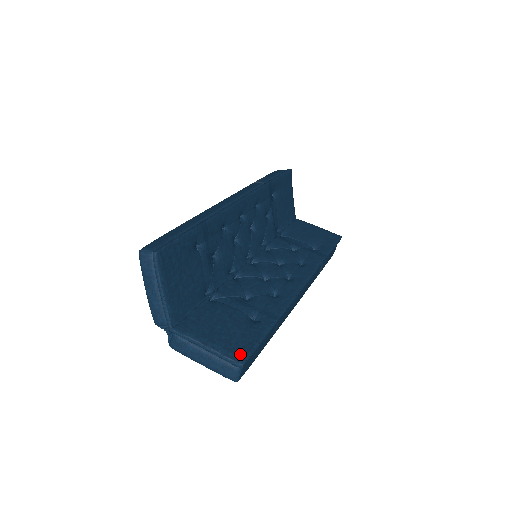
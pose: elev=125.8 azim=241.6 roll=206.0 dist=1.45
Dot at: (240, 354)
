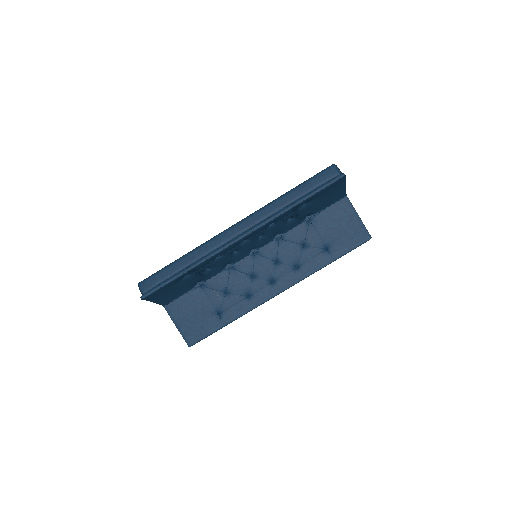
Dot at: (191, 340)
